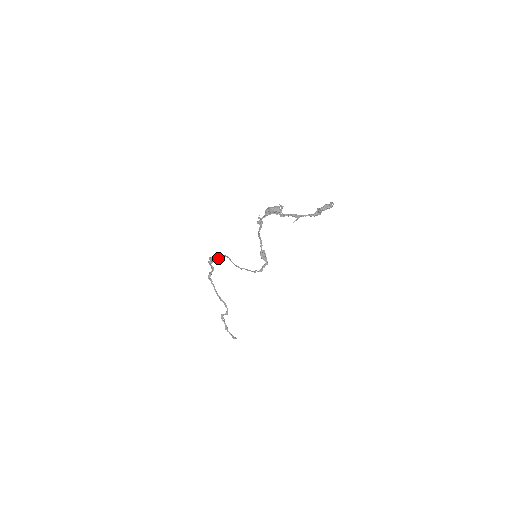
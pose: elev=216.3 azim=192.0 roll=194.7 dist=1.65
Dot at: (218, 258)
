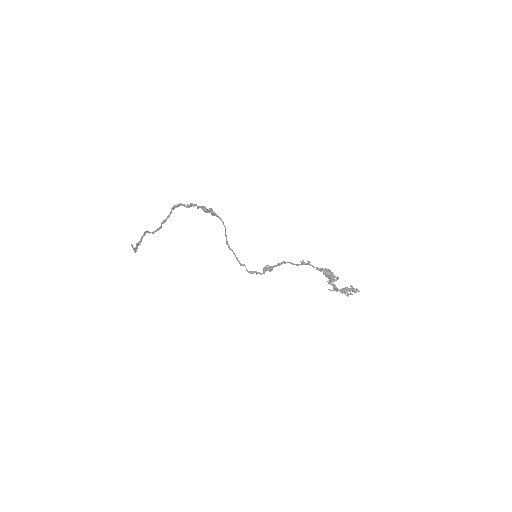
Dot at: (211, 214)
